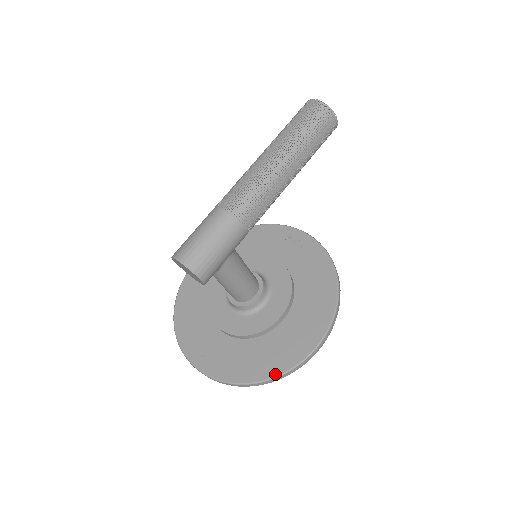
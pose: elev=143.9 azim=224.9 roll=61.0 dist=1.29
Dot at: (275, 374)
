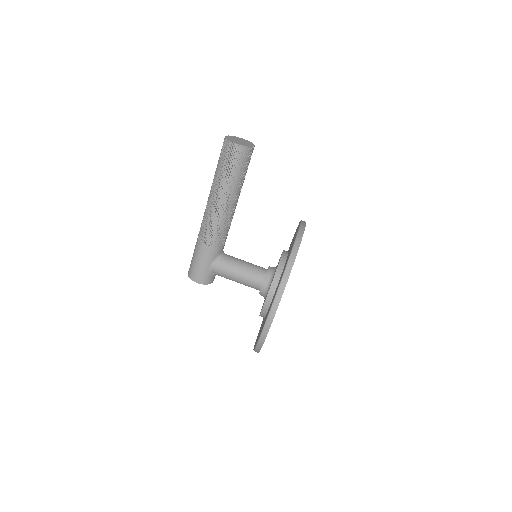
Dot at: (256, 344)
